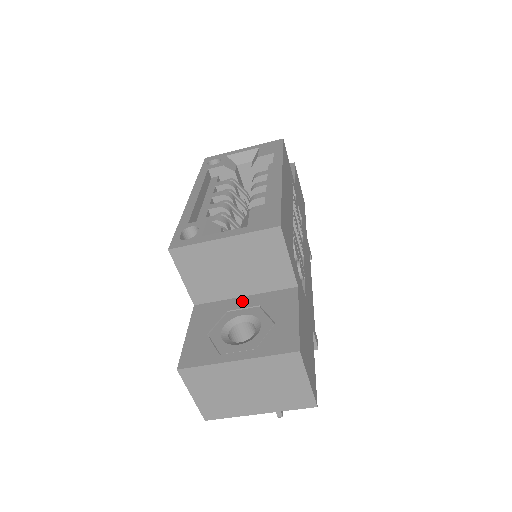
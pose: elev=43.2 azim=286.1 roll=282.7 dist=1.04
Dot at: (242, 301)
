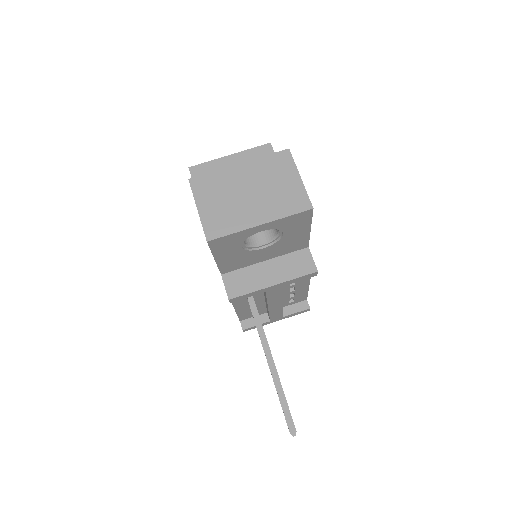
Dot at: occluded
